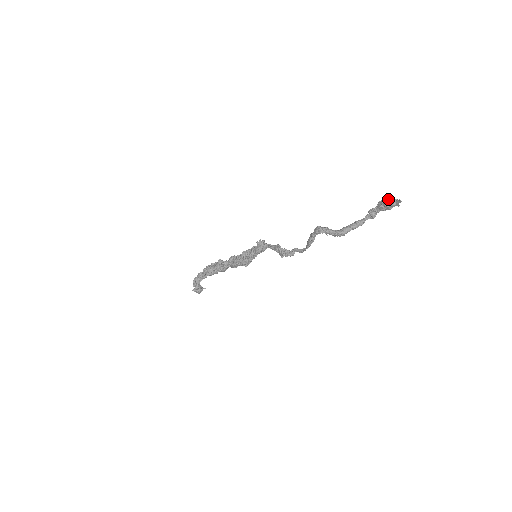
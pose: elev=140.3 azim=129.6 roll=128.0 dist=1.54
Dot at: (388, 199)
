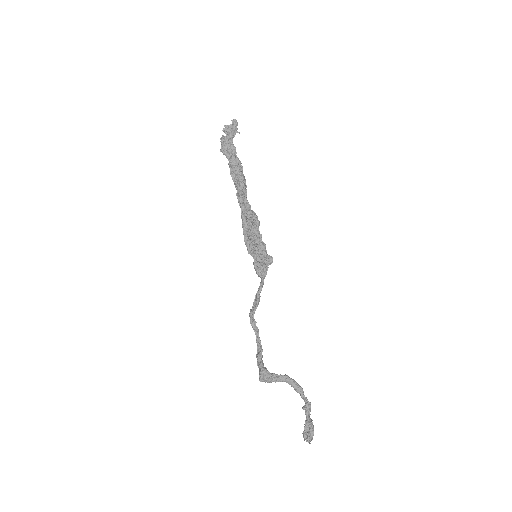
Dot at: (305, 438)
